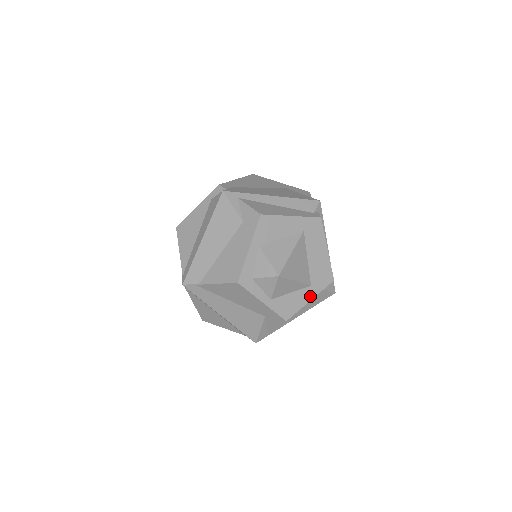
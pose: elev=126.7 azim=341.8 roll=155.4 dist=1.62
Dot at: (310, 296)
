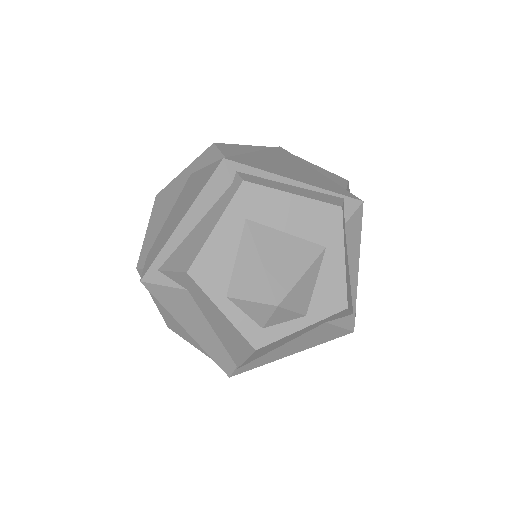
Dot at: (339, 256)
